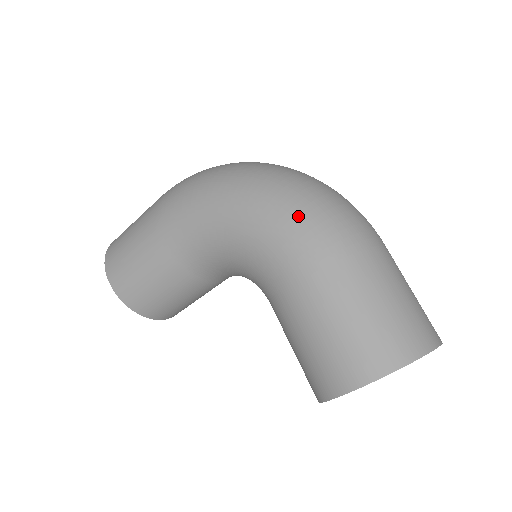
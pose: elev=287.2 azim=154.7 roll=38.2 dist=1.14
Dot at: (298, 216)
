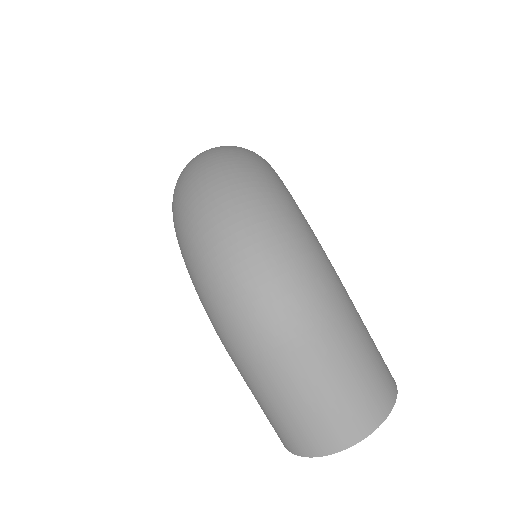
Dot at: (210, 312)
